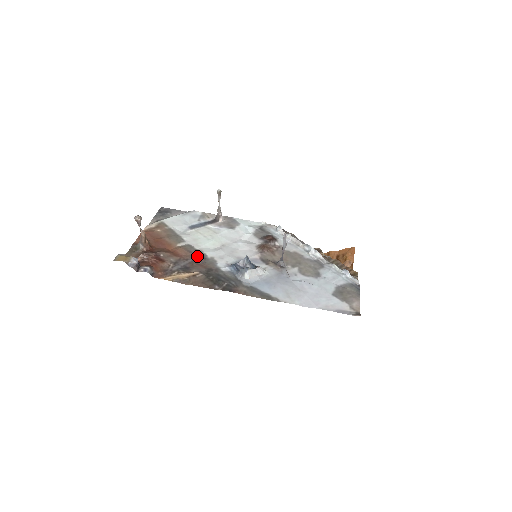
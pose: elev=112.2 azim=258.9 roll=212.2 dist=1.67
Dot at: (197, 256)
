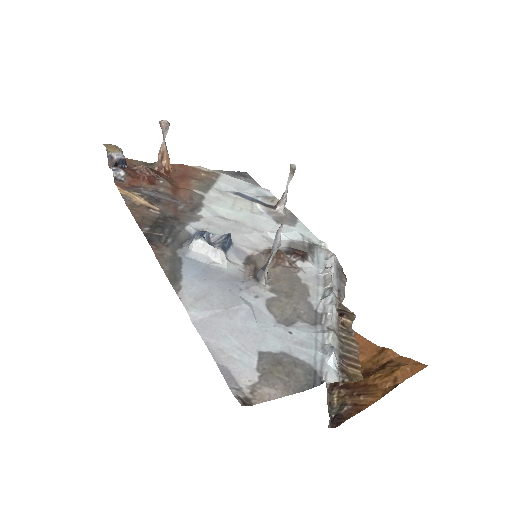
Dot at: (190, 205)
